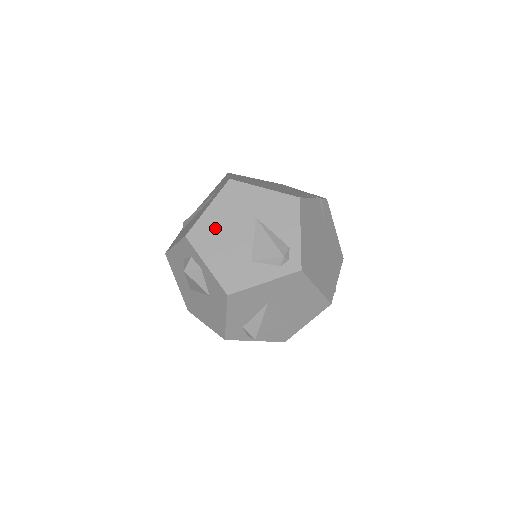
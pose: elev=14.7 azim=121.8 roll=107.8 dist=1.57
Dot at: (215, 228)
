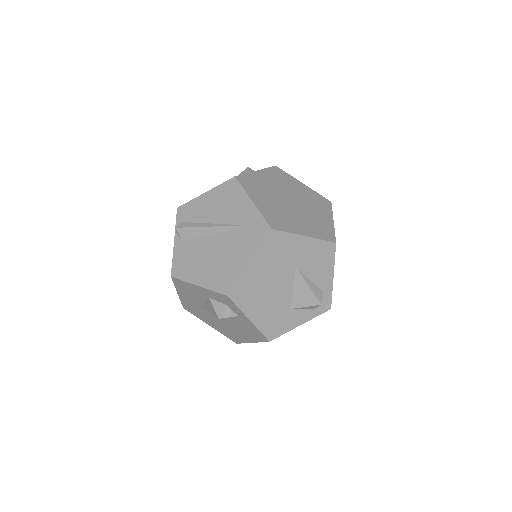
Dot at: (258, 284)
